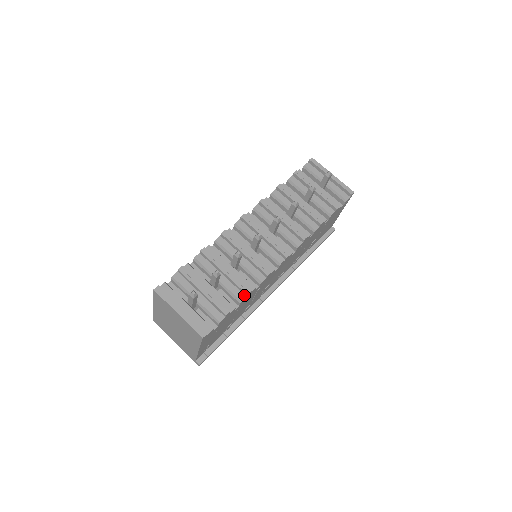
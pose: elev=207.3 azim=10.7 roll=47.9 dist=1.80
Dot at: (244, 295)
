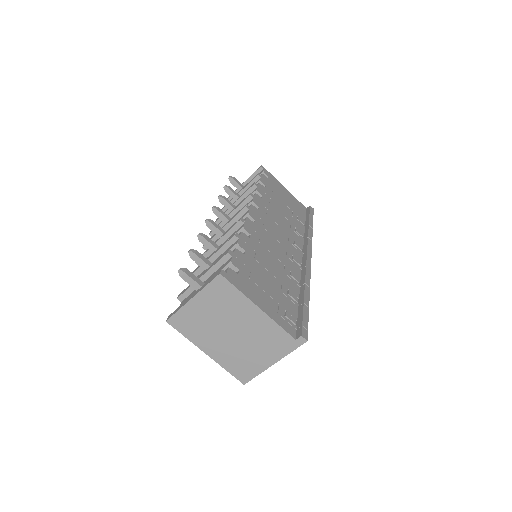
Dot at: (236, 241)
